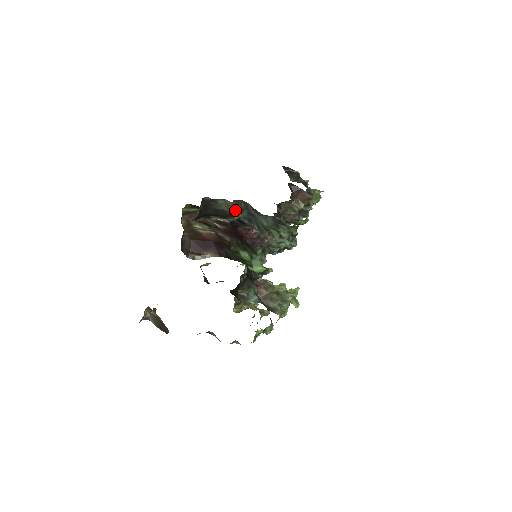
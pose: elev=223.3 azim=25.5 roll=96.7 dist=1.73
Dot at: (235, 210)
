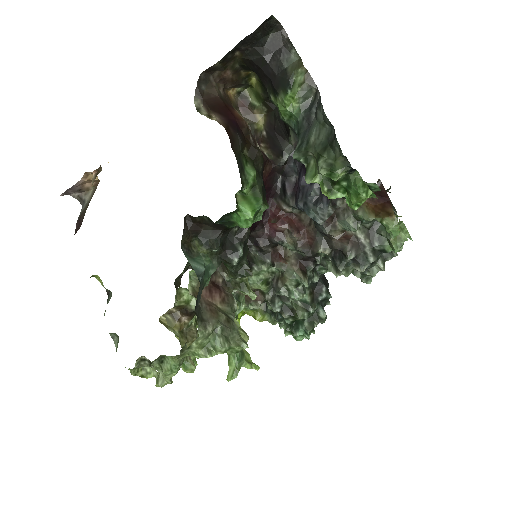
Dot at: (298, 89)
